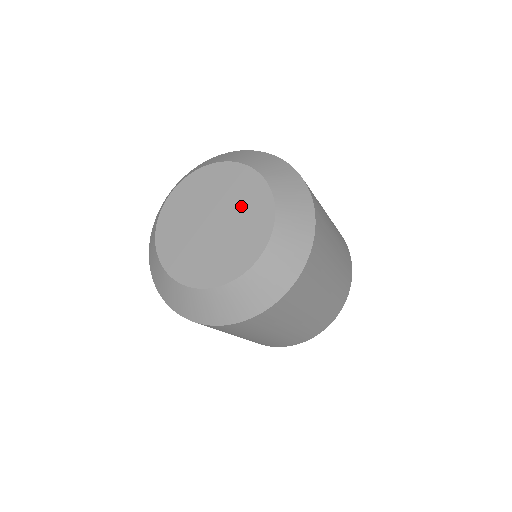
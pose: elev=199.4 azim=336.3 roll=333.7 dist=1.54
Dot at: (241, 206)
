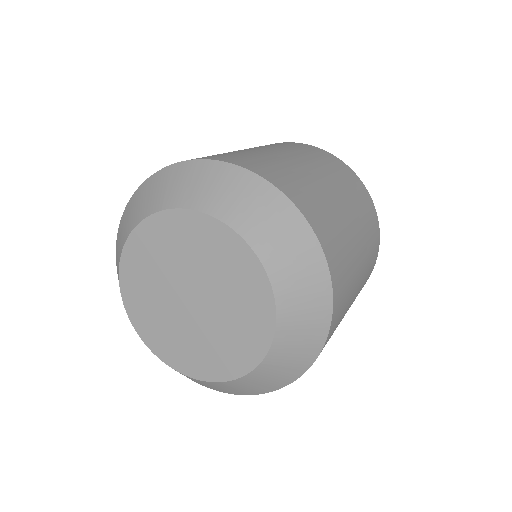
Dot at: (232, 310)
